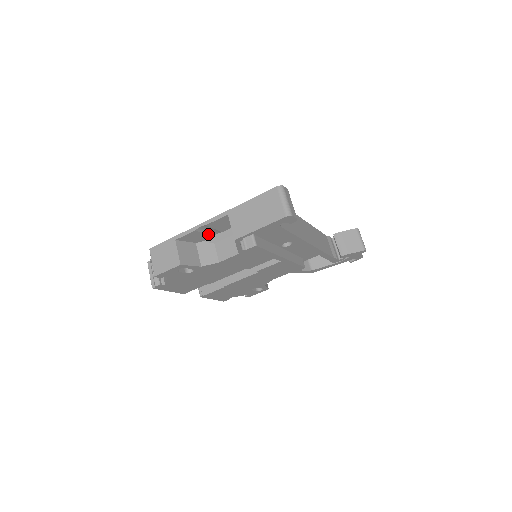
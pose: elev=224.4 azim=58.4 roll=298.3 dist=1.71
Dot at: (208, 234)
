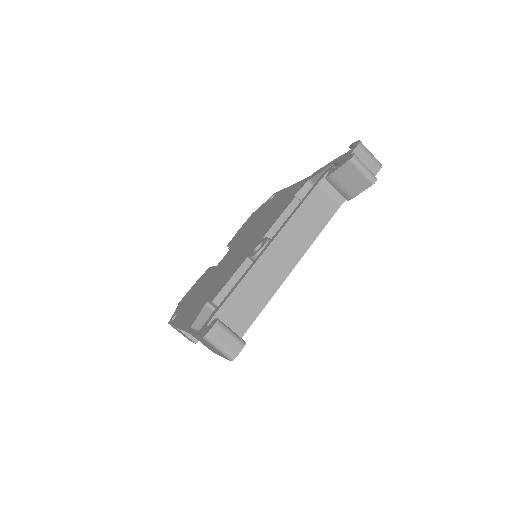
Dot at: occluded
